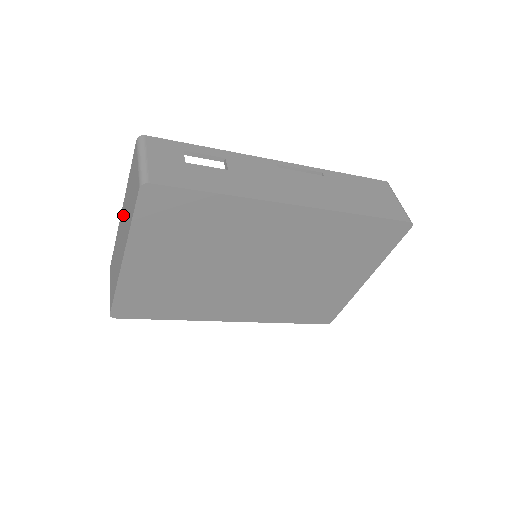
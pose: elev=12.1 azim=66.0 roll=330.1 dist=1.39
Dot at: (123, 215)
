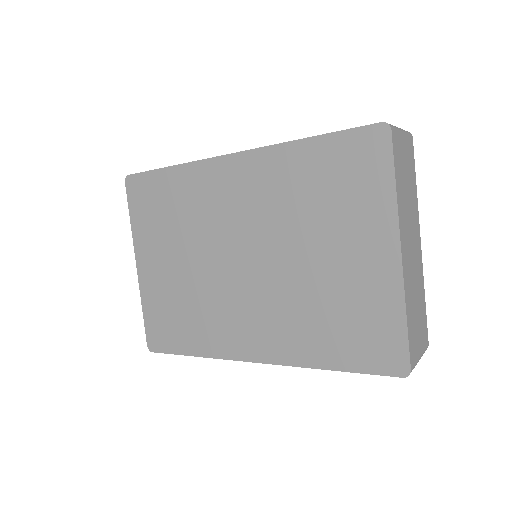
Dot at: occluded
